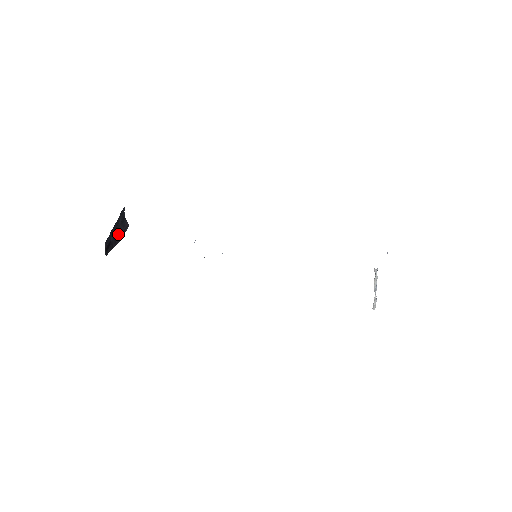
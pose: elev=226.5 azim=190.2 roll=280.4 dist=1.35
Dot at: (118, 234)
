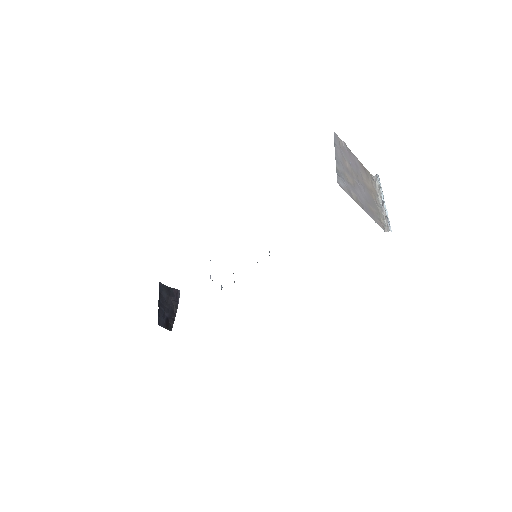
Dot at: (172, 305)
